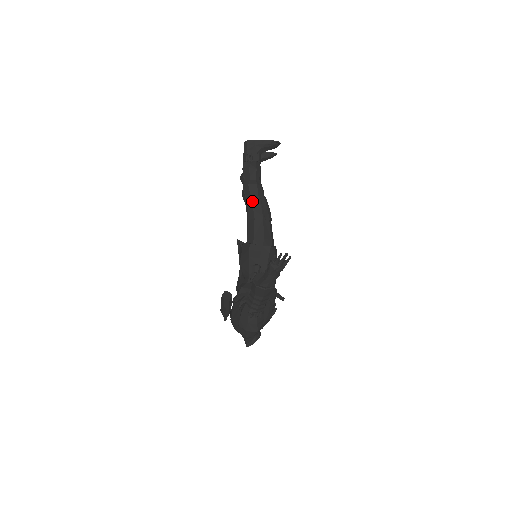
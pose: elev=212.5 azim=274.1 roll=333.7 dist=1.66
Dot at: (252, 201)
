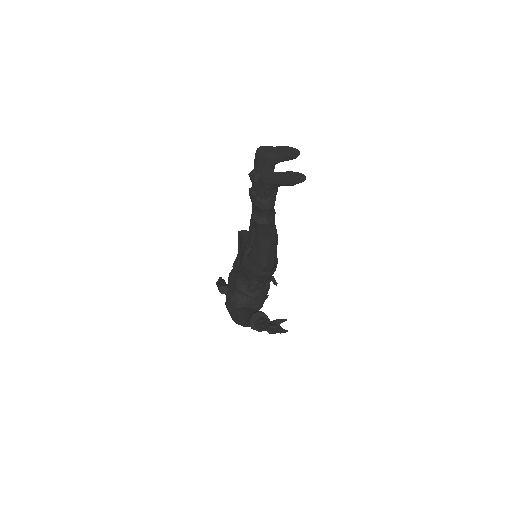
Dot at: (259, 234)
